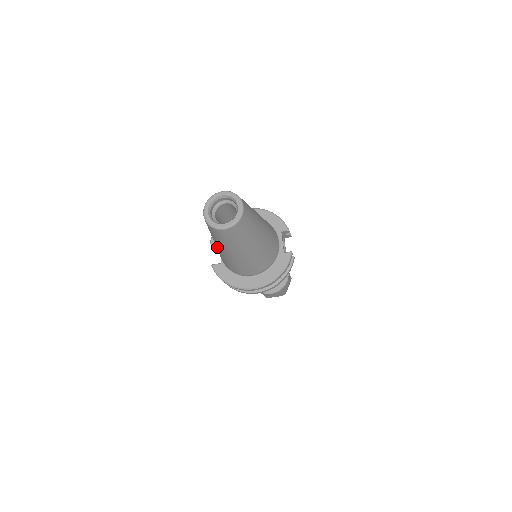
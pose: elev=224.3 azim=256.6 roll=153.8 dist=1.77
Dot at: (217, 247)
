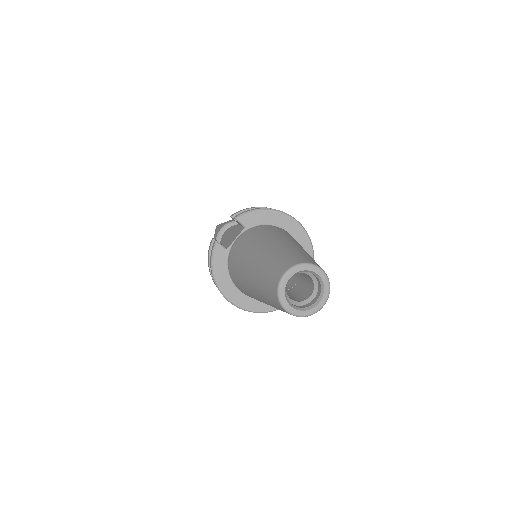
Dot at: (249, 270)
